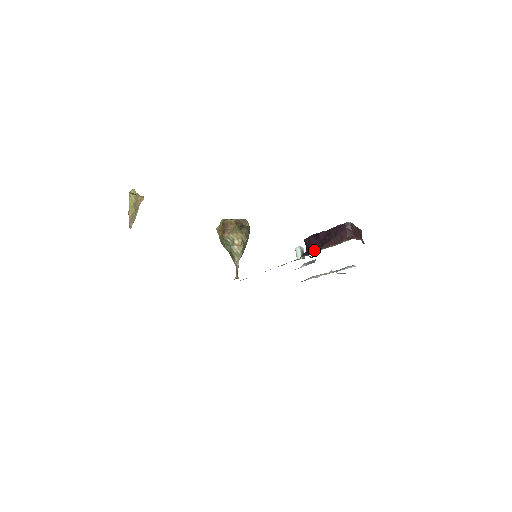
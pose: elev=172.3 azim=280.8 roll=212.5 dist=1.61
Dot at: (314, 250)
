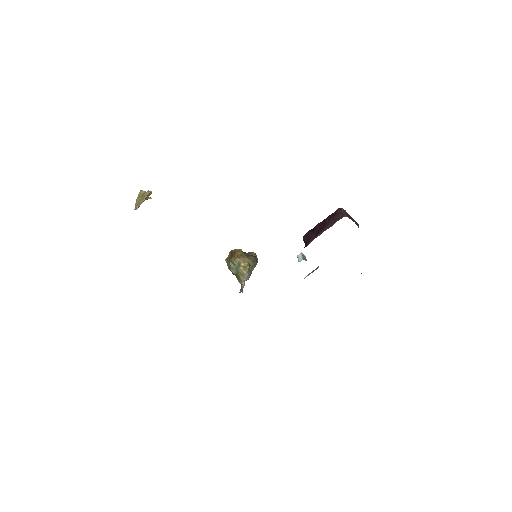
Dot at: (311, 240)
